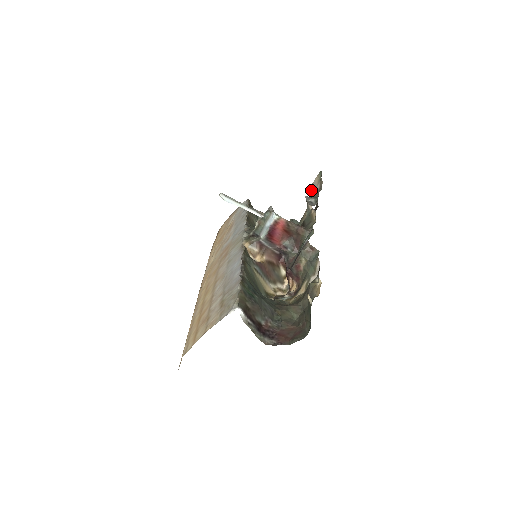
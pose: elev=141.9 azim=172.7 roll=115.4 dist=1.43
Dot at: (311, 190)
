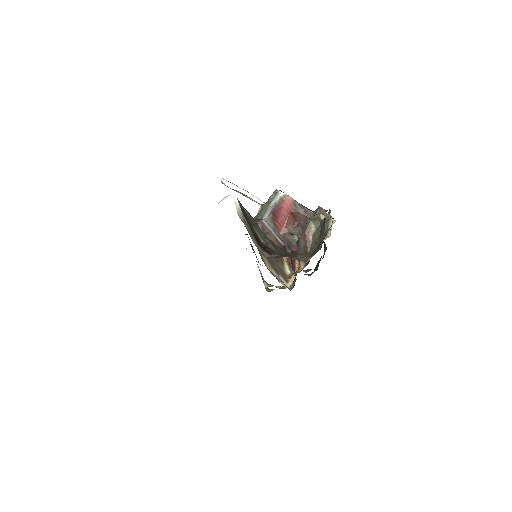
Dot at: occluded
